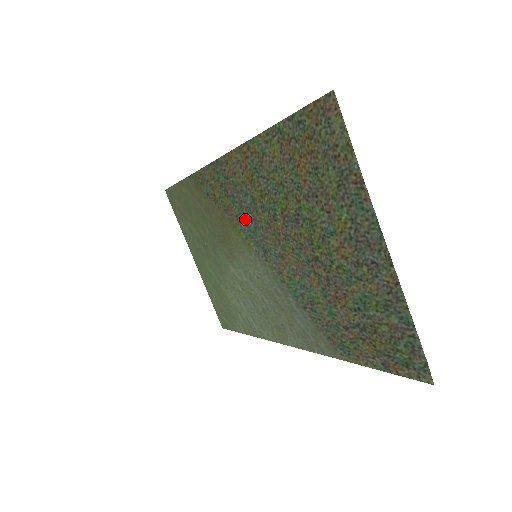
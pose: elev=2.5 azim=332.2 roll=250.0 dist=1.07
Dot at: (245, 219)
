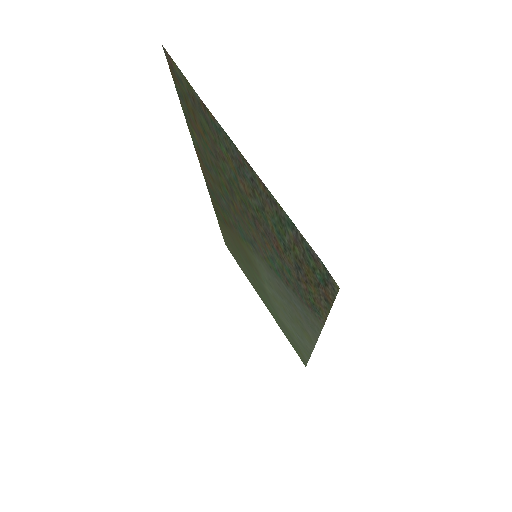
Dot at: (235, 223)
